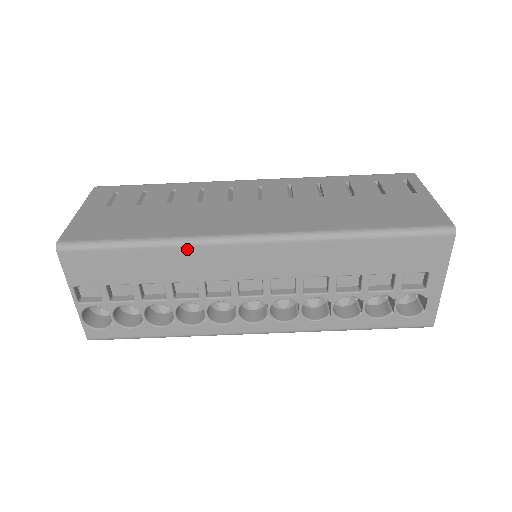
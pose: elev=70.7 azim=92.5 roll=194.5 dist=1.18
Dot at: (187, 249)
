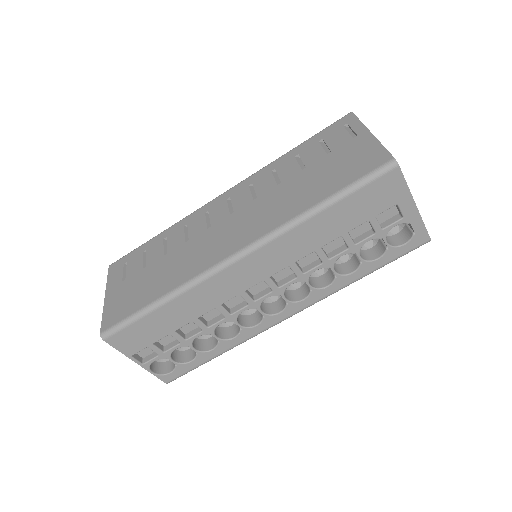
Dot at: (192, 291)
